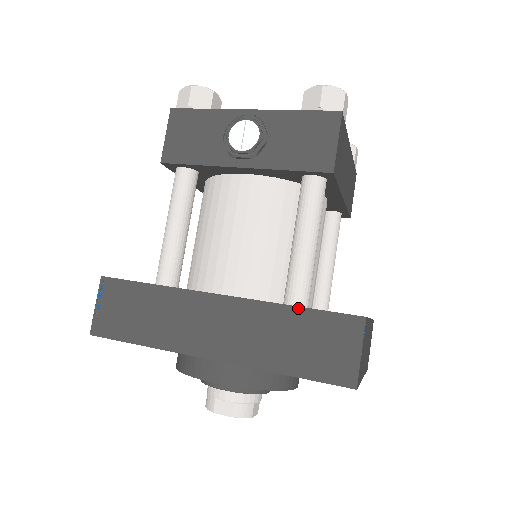
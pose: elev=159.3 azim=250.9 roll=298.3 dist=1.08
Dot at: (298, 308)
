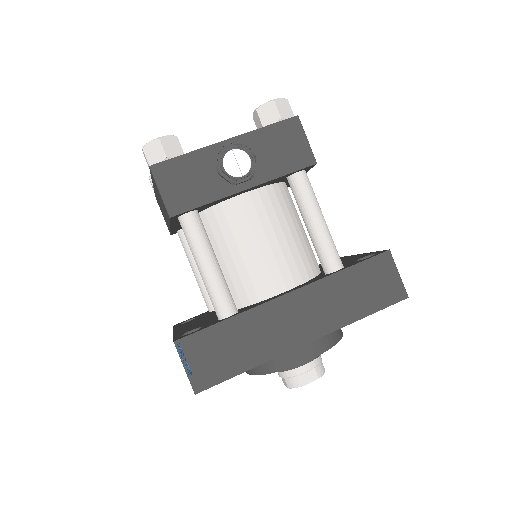
Dot at: (347, 269)
